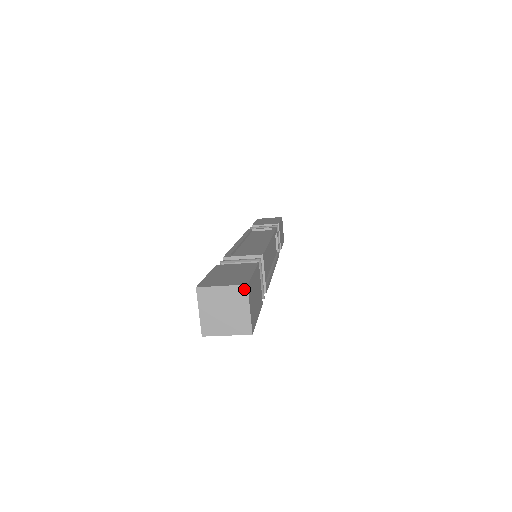
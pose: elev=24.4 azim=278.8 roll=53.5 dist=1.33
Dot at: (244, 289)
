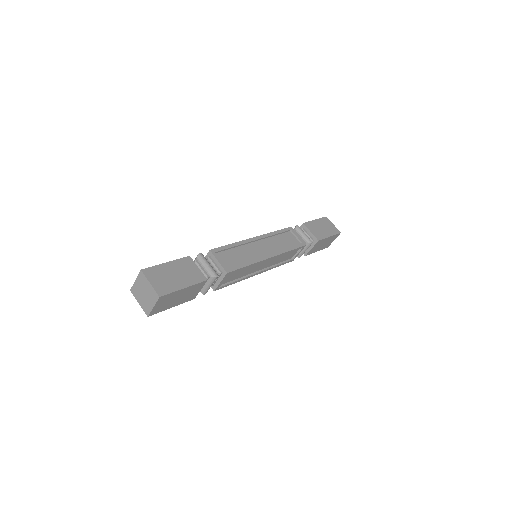
Dot at: (141, 274)
